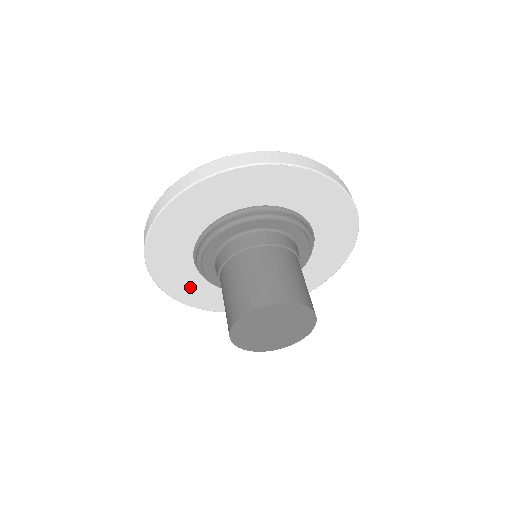
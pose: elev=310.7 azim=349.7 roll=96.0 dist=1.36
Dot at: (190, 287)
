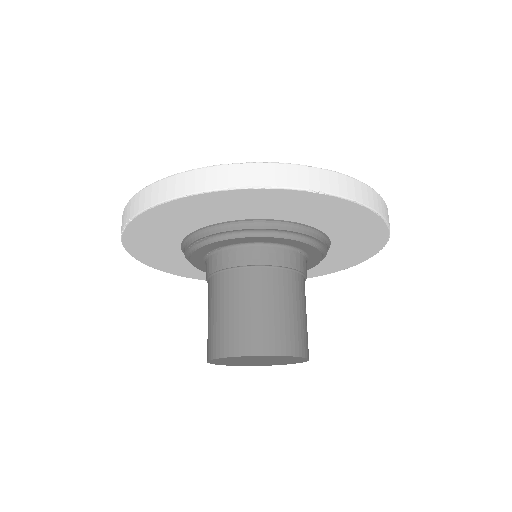
Dot at: (178, 265)
